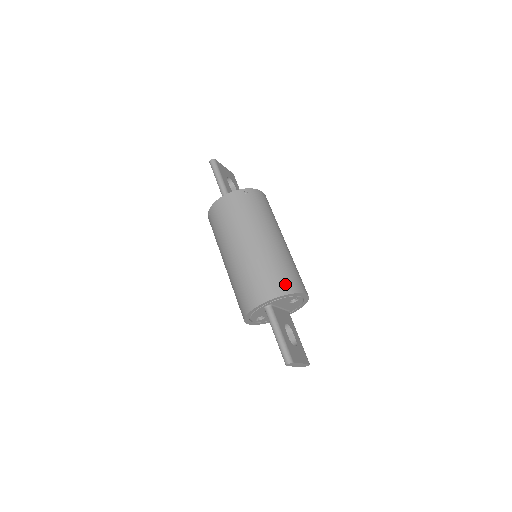
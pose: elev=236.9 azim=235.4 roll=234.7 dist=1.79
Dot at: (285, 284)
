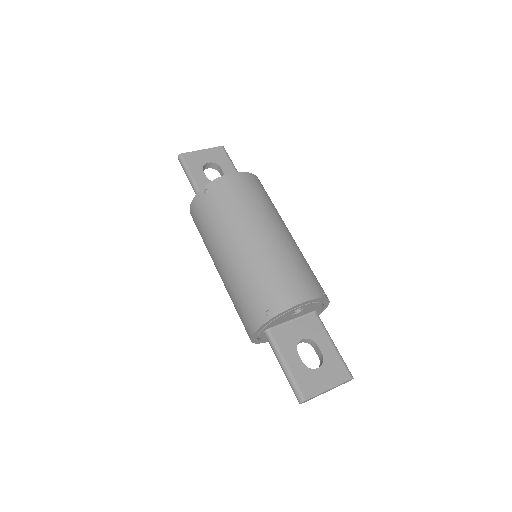
Dot at: (266, 305)
